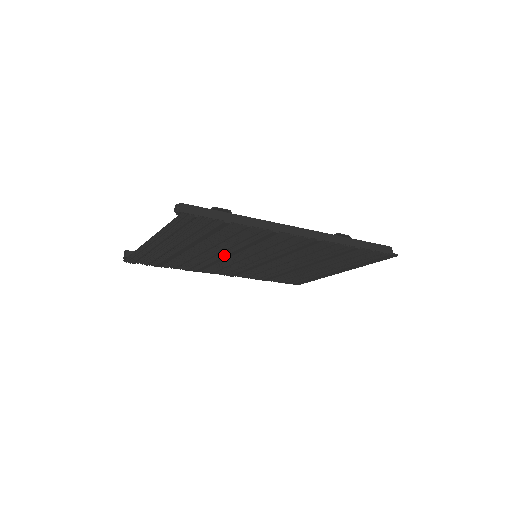
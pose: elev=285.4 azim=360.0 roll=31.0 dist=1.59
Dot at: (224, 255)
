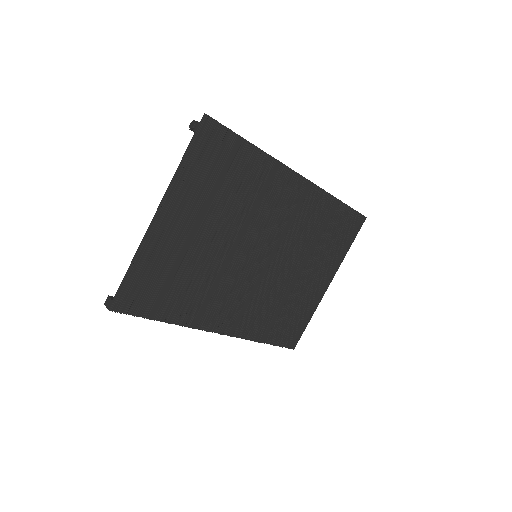
Dot at: (229, 250)
